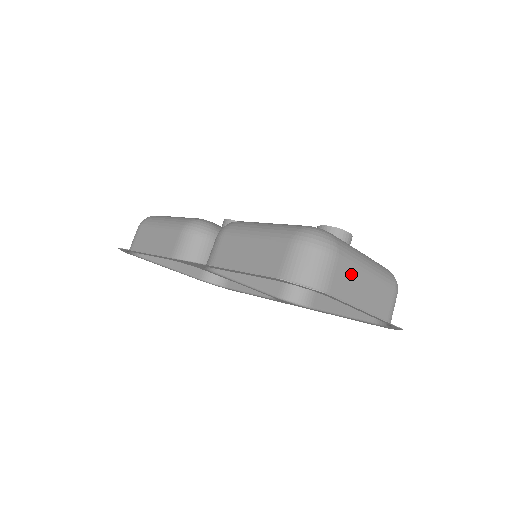
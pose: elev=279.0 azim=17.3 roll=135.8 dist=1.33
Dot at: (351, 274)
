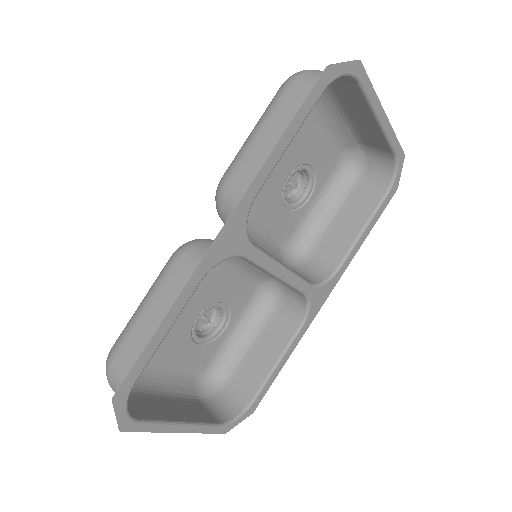
Dot at: (344, 98)
